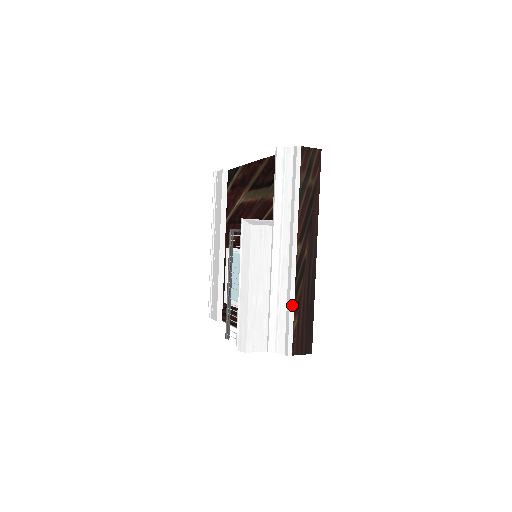
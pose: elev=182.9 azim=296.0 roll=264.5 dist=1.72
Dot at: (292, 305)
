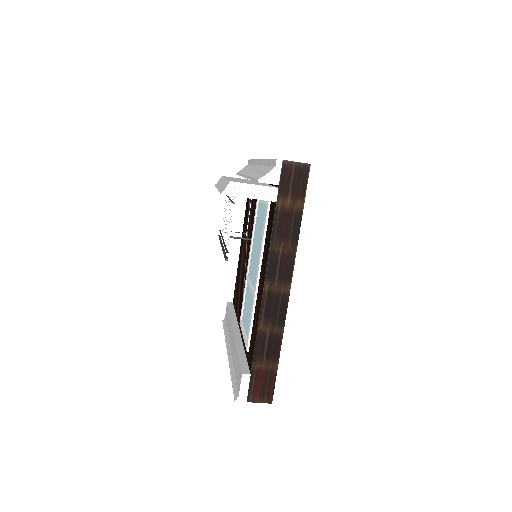
Dot at: occluded
